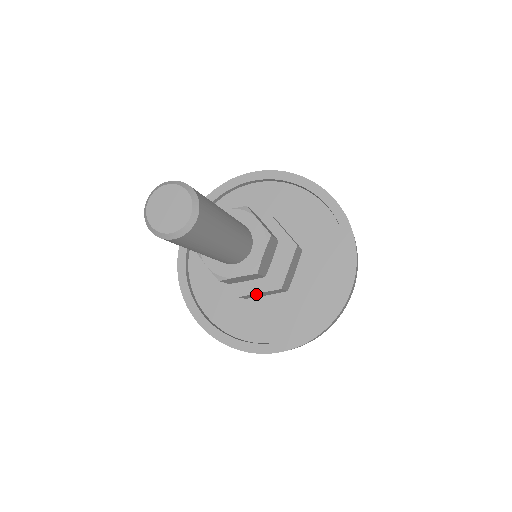
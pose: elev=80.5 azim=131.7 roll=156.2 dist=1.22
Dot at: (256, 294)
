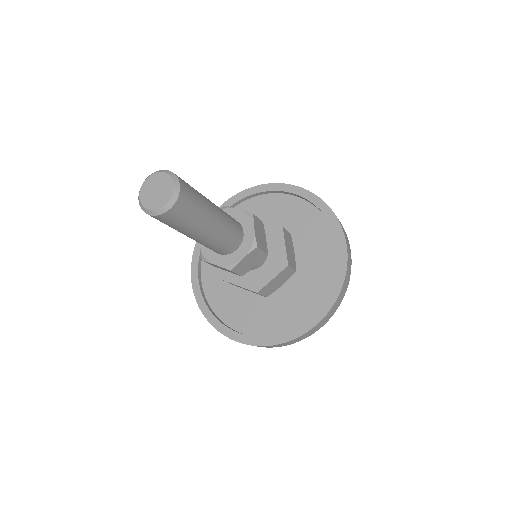
Dot at: occluded
